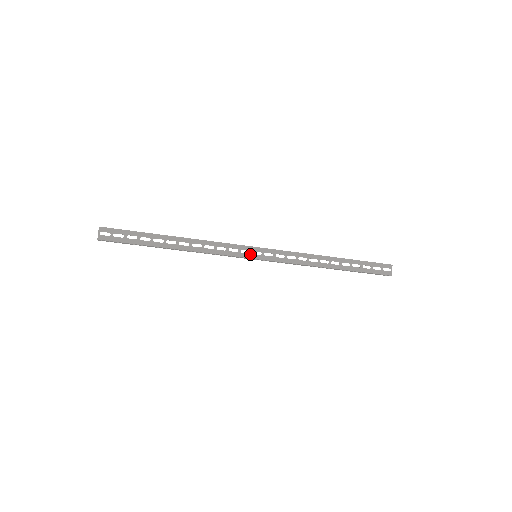
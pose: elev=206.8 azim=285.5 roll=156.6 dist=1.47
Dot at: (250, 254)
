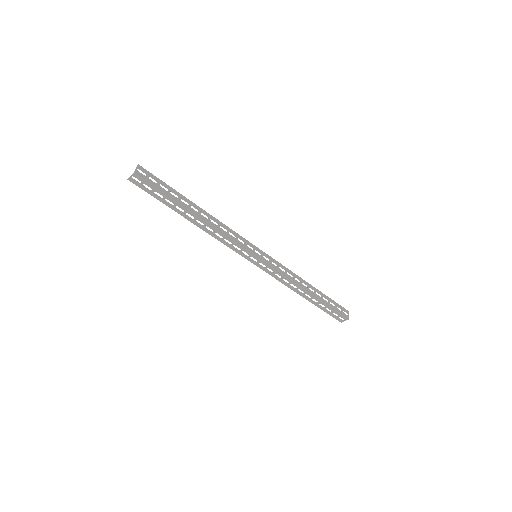
Dot at: (253, 251)
